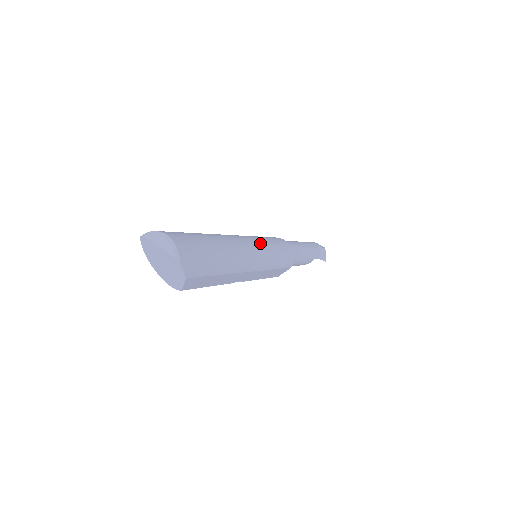
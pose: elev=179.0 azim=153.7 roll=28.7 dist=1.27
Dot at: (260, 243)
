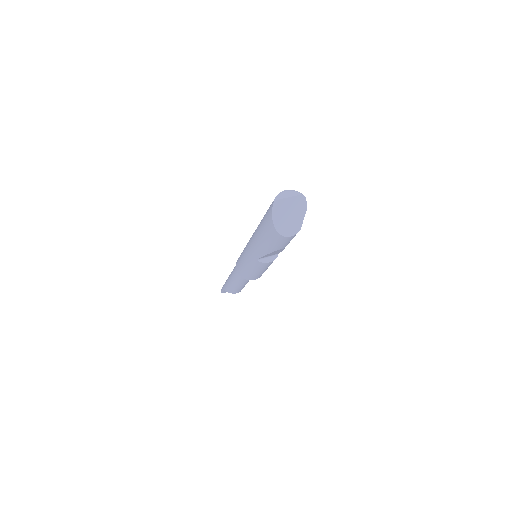
Dot at: occluded
